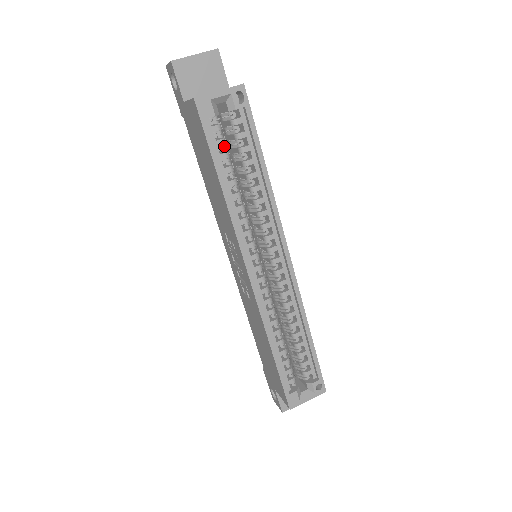
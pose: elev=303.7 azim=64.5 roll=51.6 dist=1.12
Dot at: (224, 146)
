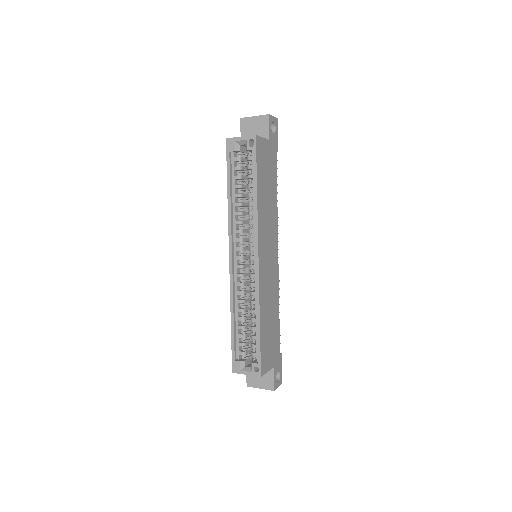
Dot at: (239, 171)
